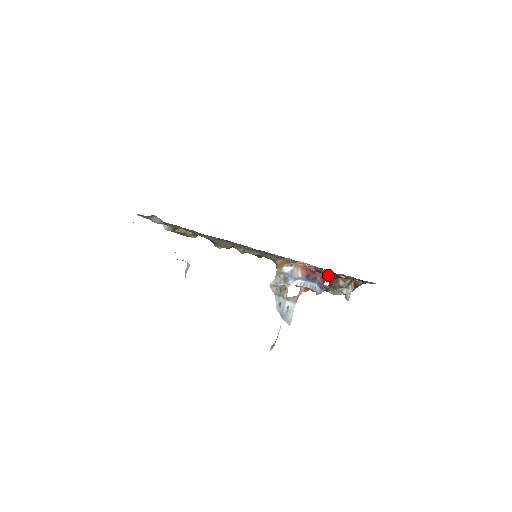
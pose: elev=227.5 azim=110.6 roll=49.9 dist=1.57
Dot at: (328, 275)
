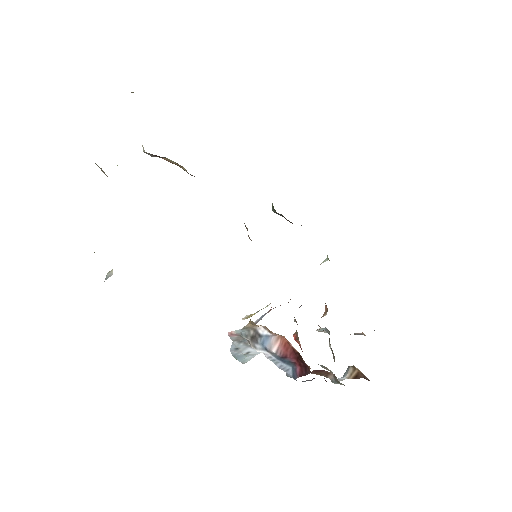
Dot at: occluded
